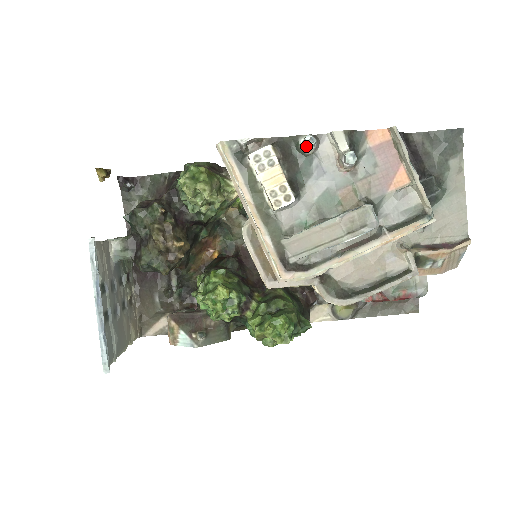
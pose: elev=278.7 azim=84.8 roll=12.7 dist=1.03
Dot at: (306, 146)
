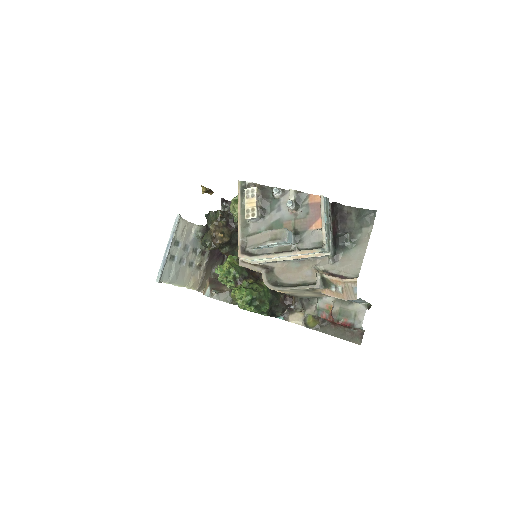
Dot at: (274, 193)
